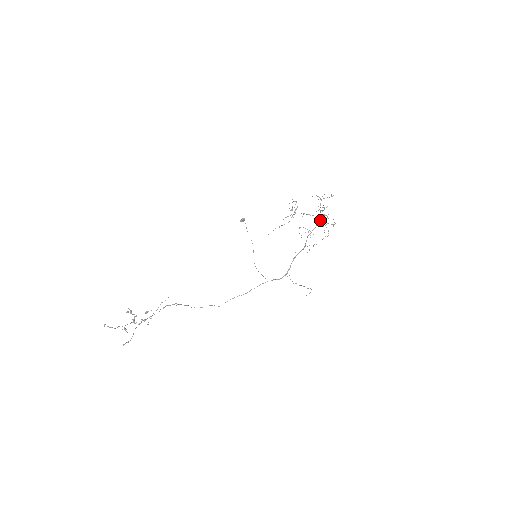
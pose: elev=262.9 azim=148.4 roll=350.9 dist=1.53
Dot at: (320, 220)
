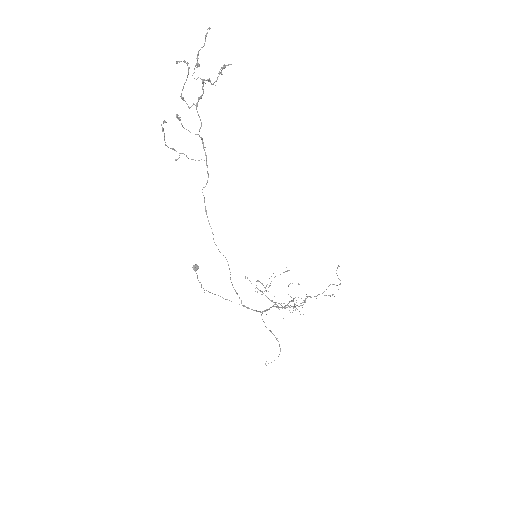
Dot at: (295, 306)
